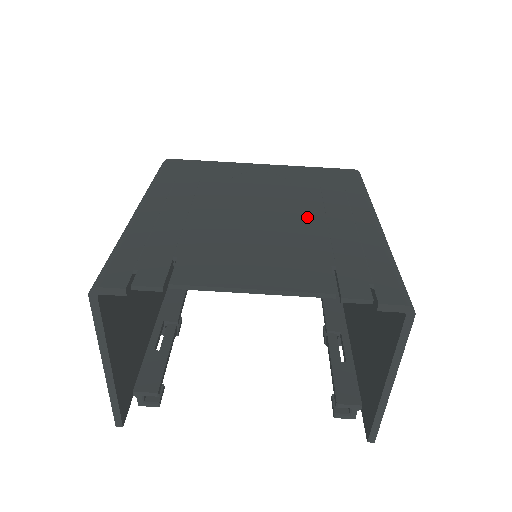
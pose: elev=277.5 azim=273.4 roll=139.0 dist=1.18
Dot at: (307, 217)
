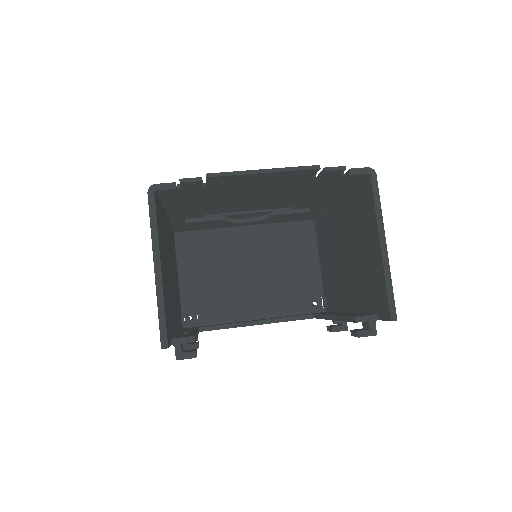
Dot at: occluded
